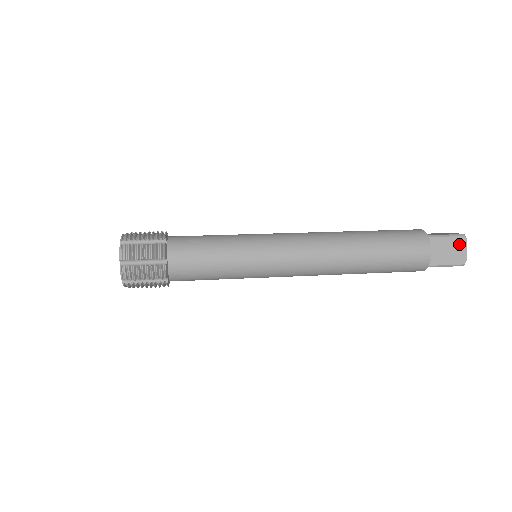
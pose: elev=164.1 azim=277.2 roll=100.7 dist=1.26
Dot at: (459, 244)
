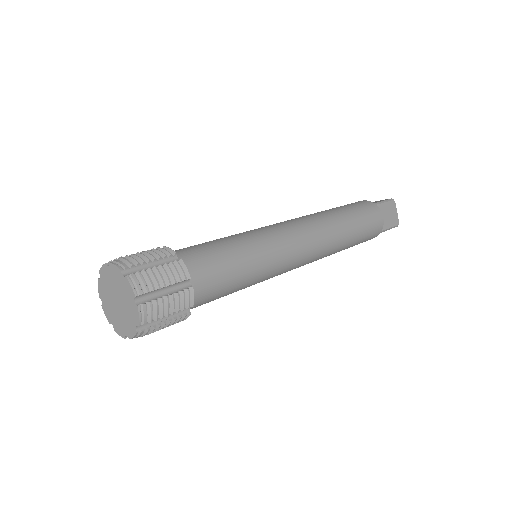
Dot at: (392, 207)
